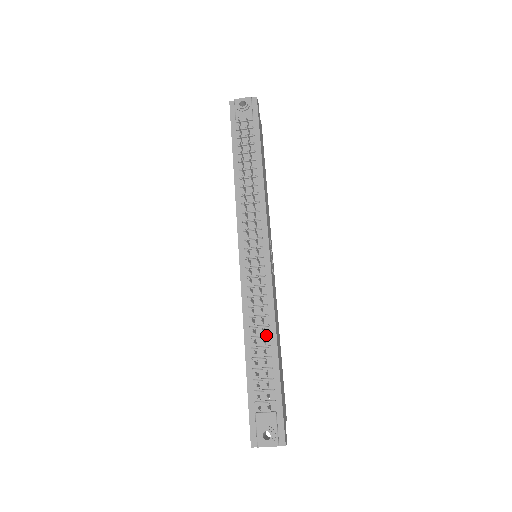
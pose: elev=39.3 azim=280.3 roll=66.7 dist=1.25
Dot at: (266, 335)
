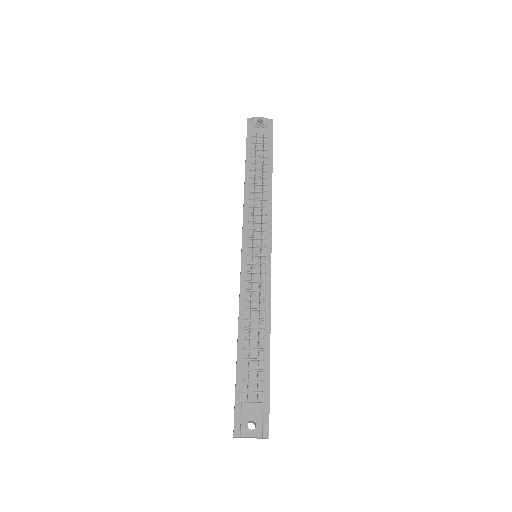
Dot at: (261, 328)
